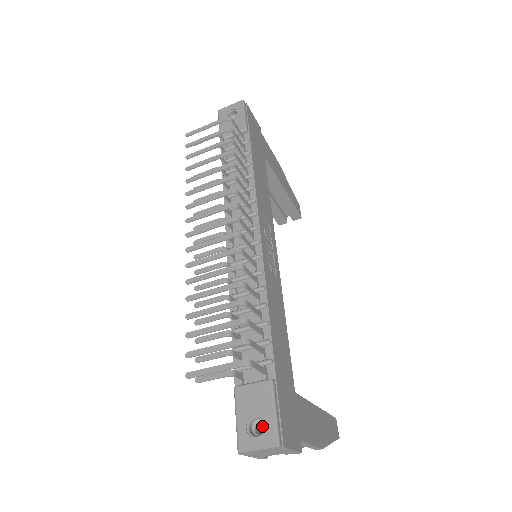
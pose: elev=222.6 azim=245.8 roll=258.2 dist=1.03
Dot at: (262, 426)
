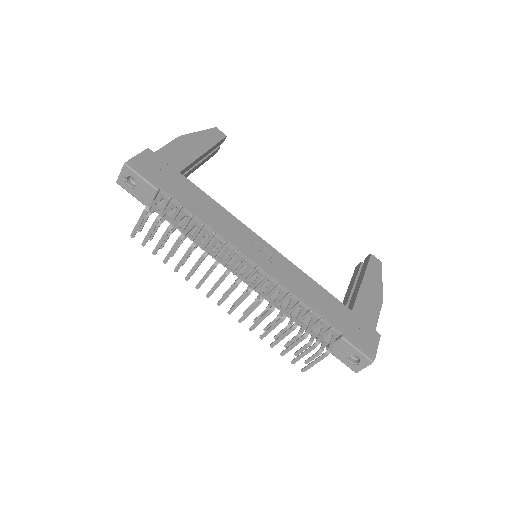
Dot at: occluded
